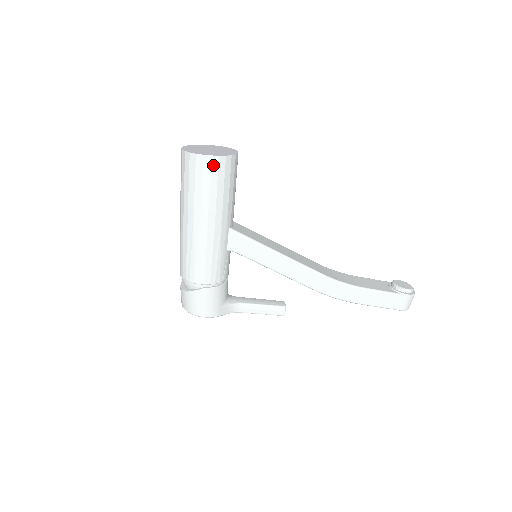
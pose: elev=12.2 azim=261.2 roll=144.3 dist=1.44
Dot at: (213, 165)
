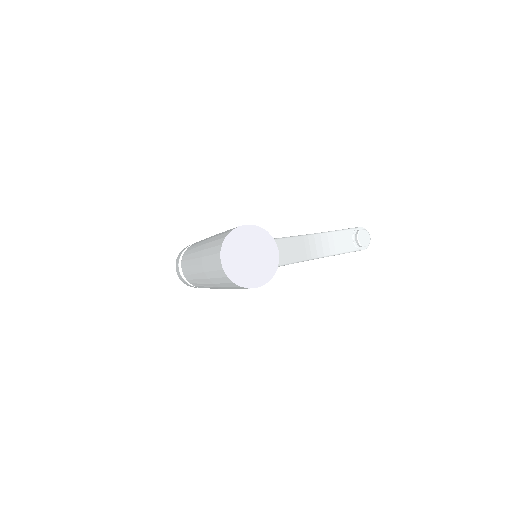
Dot at: occluded
